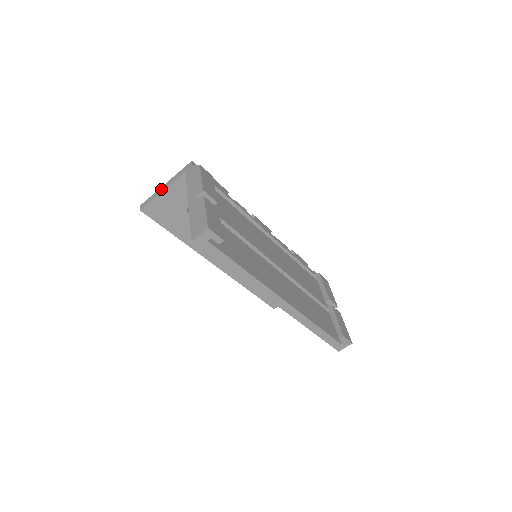
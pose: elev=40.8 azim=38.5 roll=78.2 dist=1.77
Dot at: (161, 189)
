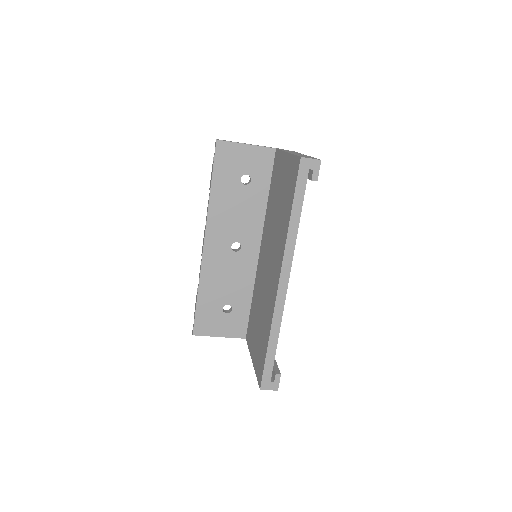
Dot at: (245, 143)
